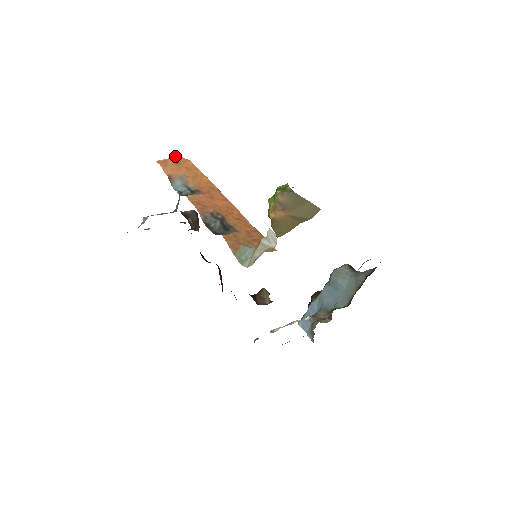
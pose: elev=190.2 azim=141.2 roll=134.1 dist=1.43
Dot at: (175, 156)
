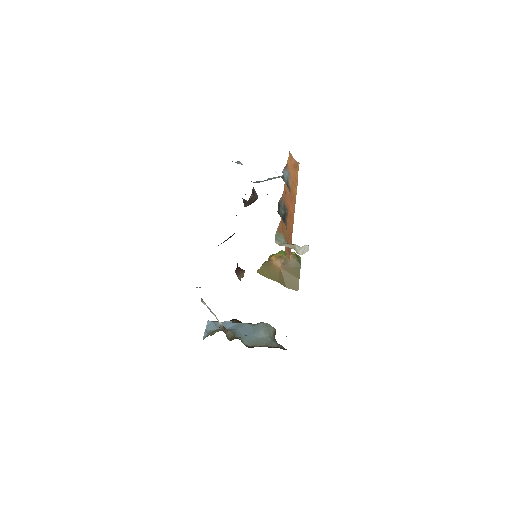
Dot at: (298, 163)
